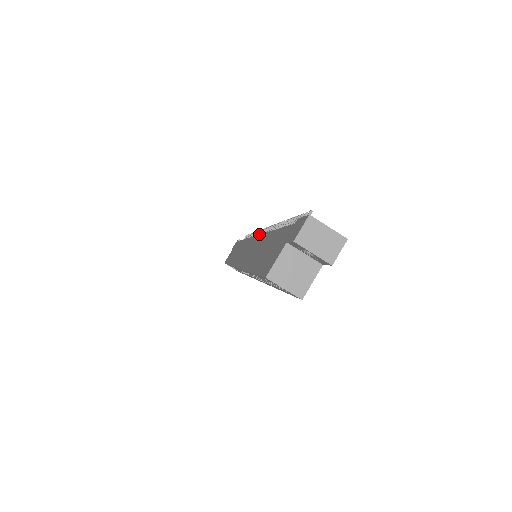
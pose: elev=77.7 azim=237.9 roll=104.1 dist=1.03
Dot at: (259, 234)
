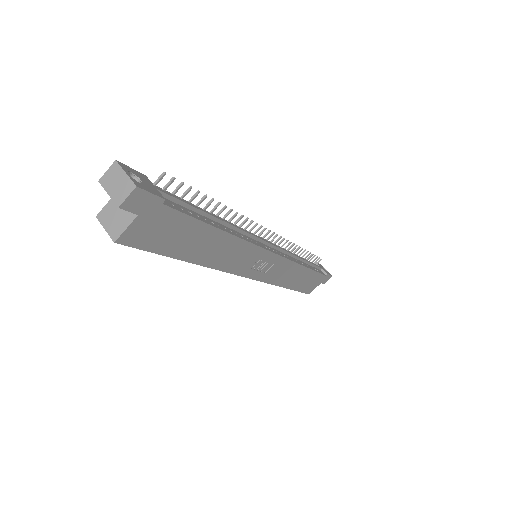
Dot at: occluded
